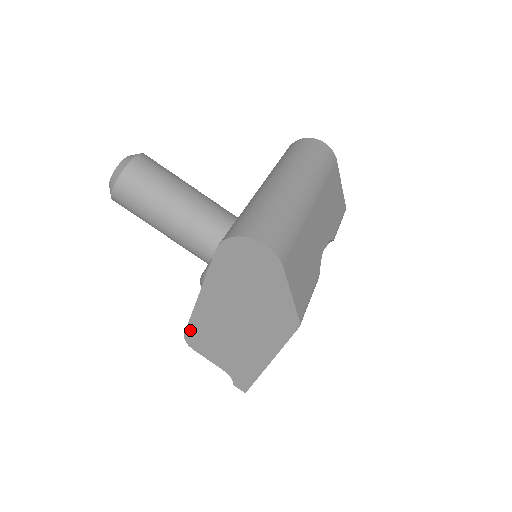
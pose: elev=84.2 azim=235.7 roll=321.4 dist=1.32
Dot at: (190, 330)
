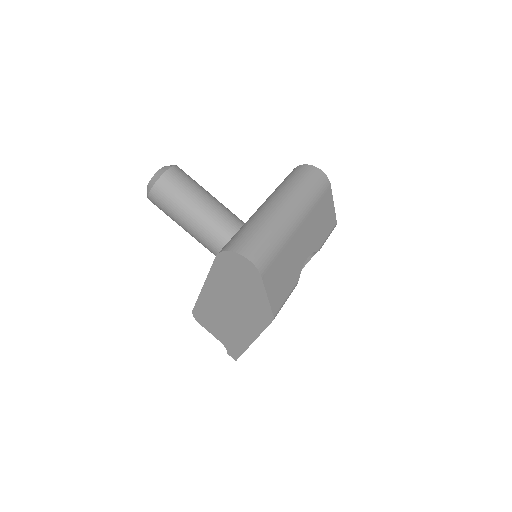
Dot at: (197, 309)
